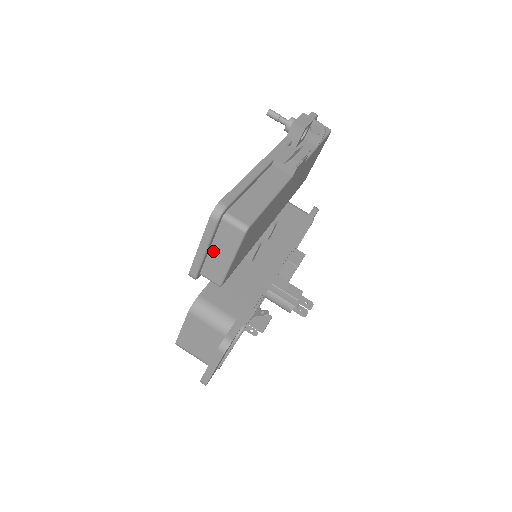
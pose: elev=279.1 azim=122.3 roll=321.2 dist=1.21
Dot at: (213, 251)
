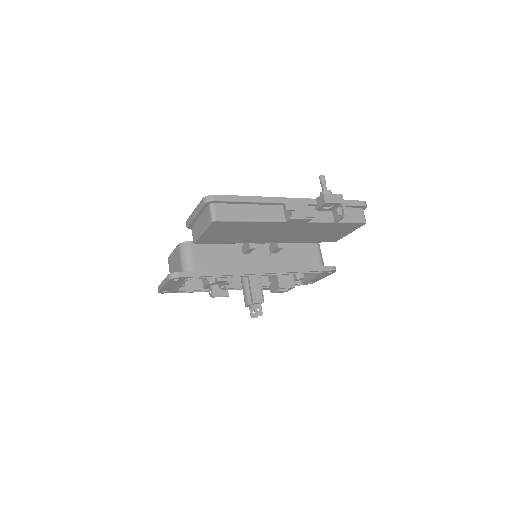
Dot at: (200, 219)
